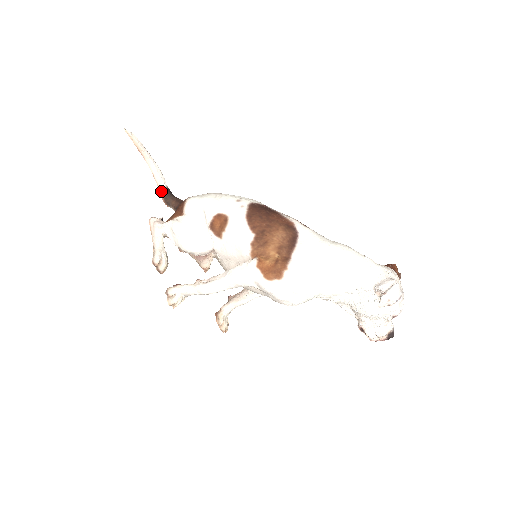
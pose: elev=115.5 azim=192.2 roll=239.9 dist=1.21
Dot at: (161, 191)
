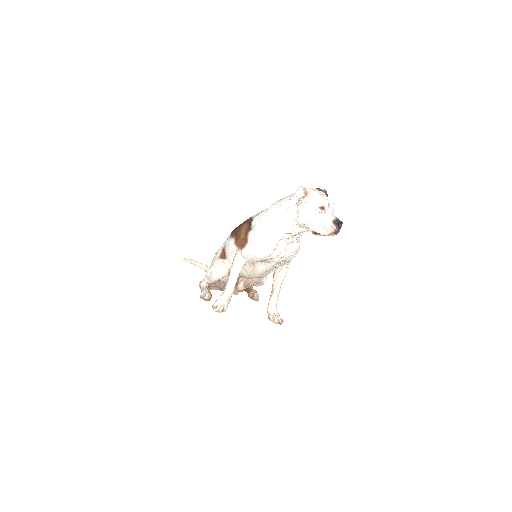
Dot at: occluded
